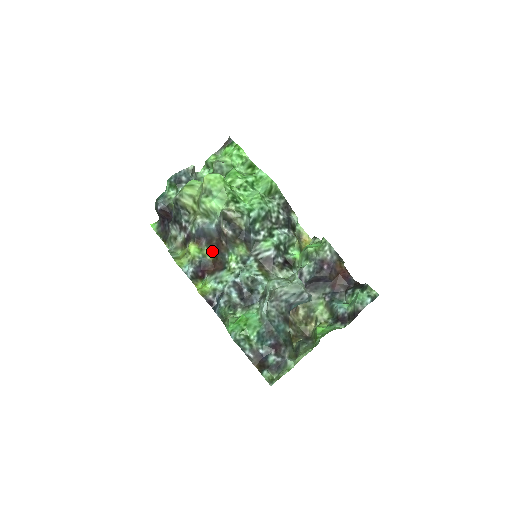
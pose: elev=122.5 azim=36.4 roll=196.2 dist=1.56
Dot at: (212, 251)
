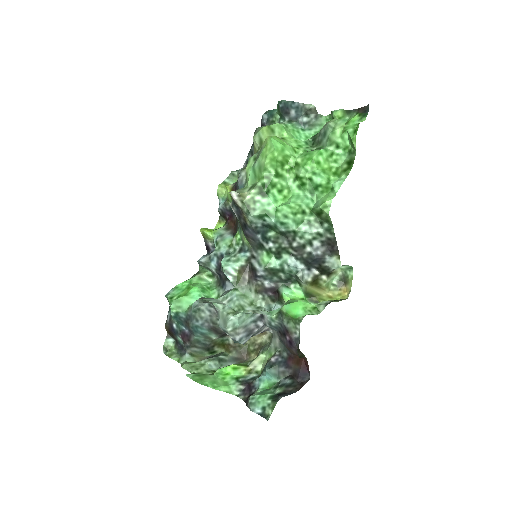
Dot at: occluded
